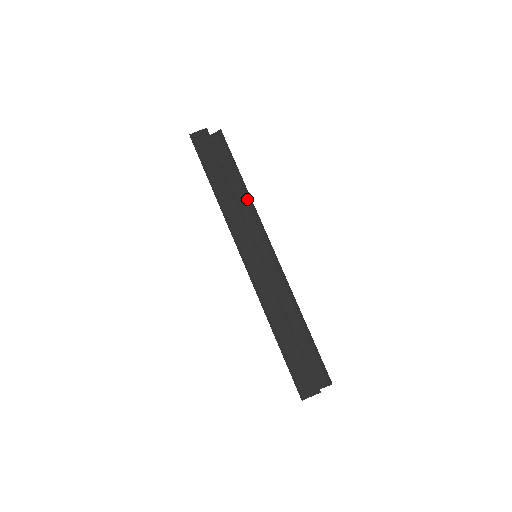
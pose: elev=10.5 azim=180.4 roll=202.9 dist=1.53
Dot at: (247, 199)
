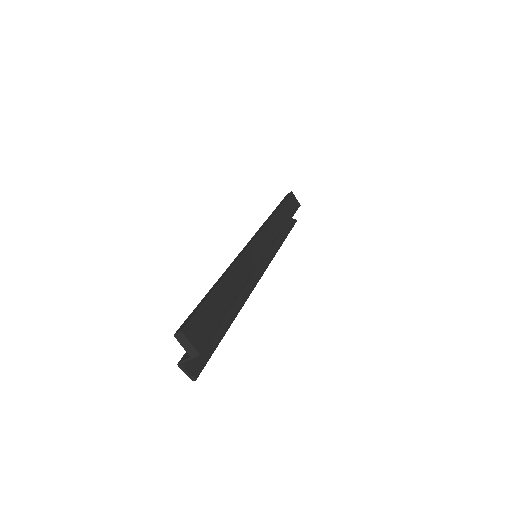
Dot at: (276, 247)
